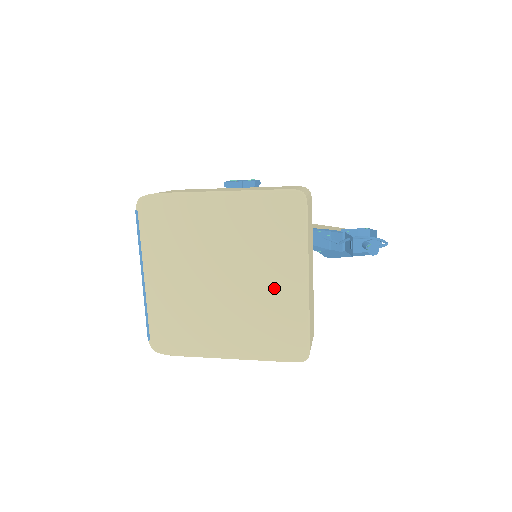
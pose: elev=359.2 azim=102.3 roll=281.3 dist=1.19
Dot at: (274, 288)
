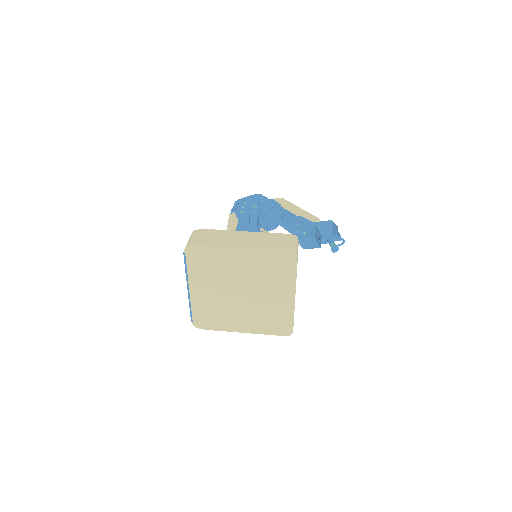
Dot at: (274, 300)
